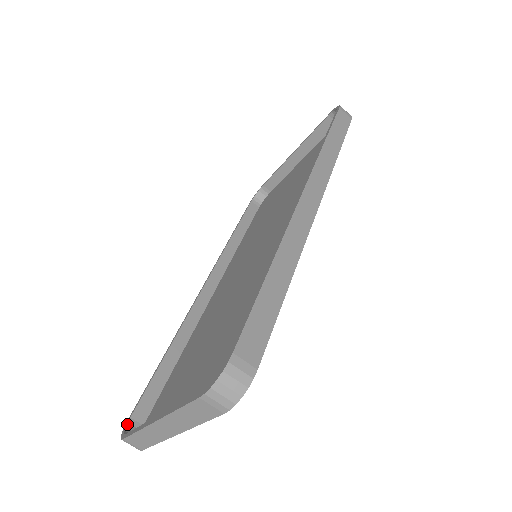
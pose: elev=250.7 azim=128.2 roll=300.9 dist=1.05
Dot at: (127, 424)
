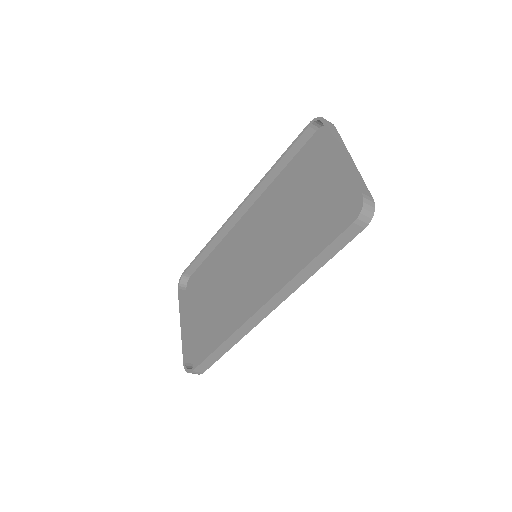
Dot at: (182, 276)
